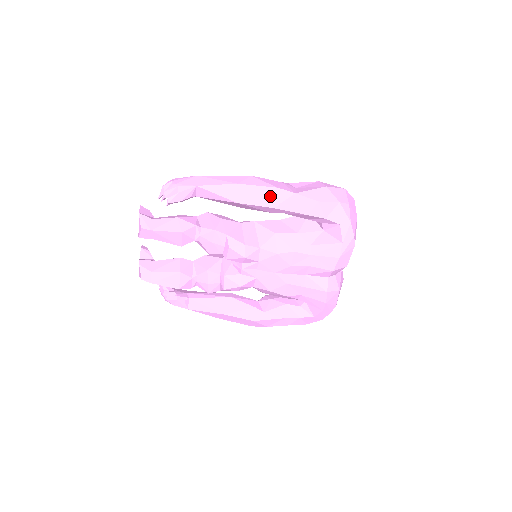
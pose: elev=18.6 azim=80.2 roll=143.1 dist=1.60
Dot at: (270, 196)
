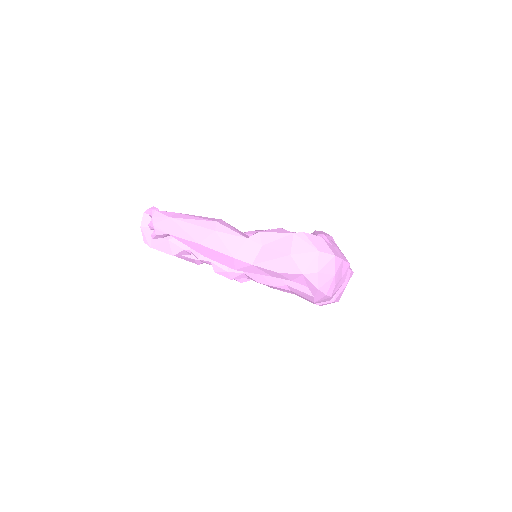
Dot at: (229, 261)
